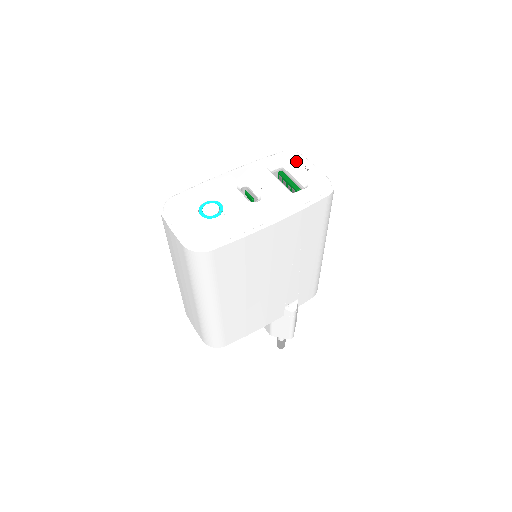
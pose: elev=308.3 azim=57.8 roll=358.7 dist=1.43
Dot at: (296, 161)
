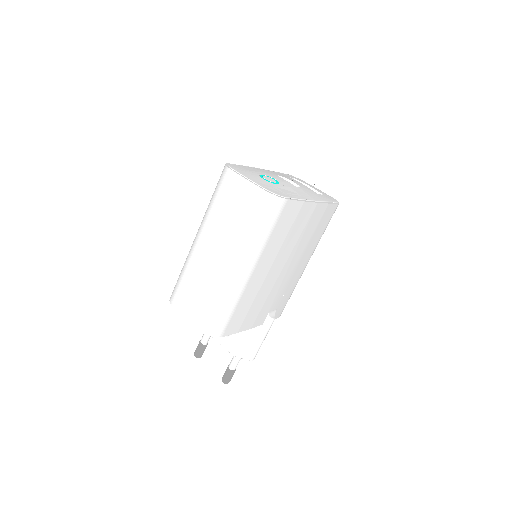
Dot at: (304, 182)
